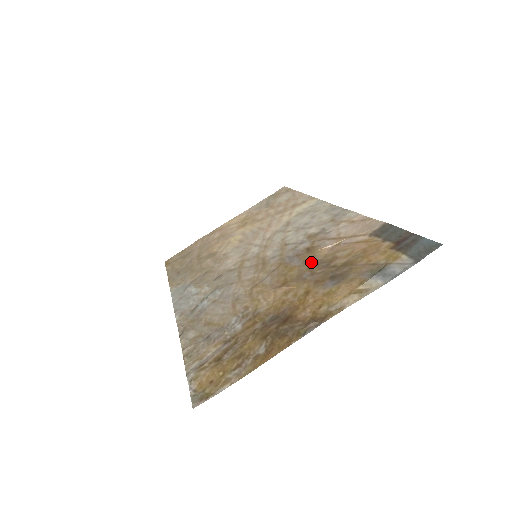
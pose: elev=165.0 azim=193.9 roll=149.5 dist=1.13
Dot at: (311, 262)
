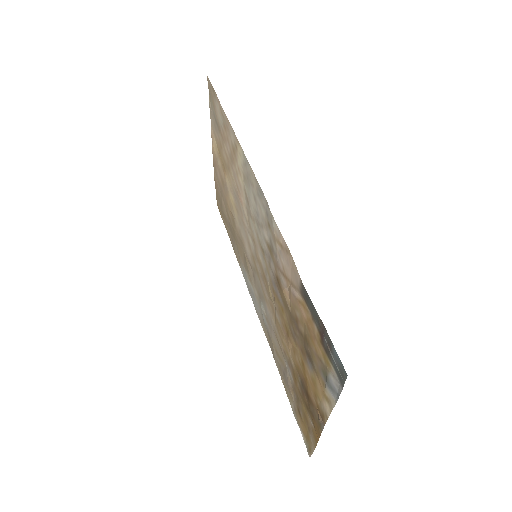
Dot at: (287, 310)
